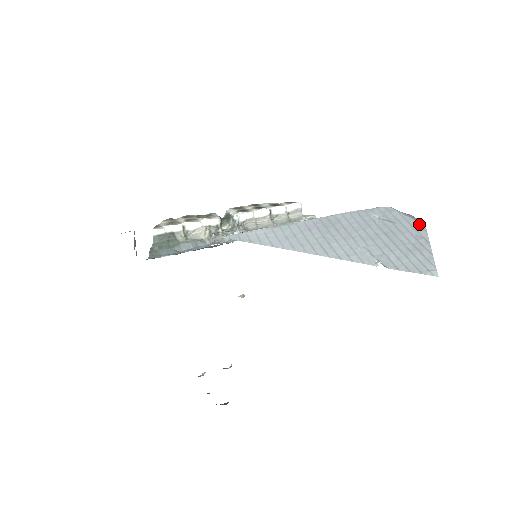
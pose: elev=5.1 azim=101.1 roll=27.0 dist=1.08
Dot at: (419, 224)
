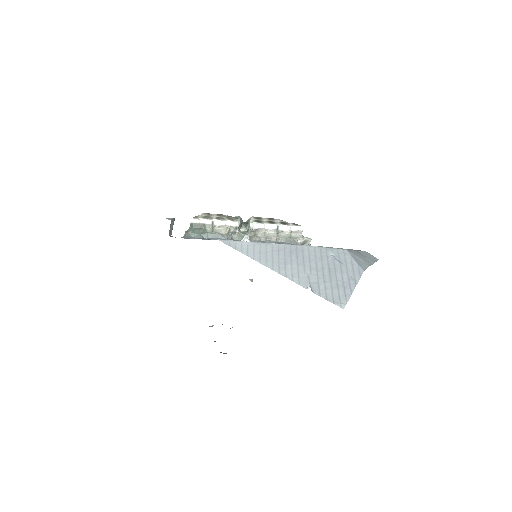
Dot at: (360, 269)
